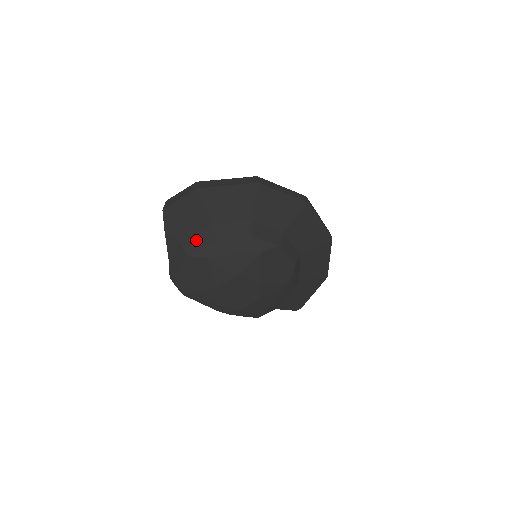
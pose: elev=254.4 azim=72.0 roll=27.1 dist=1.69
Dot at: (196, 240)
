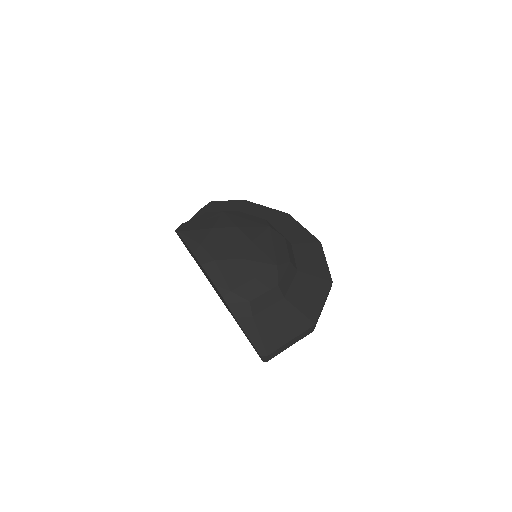
Dot at: occluded
